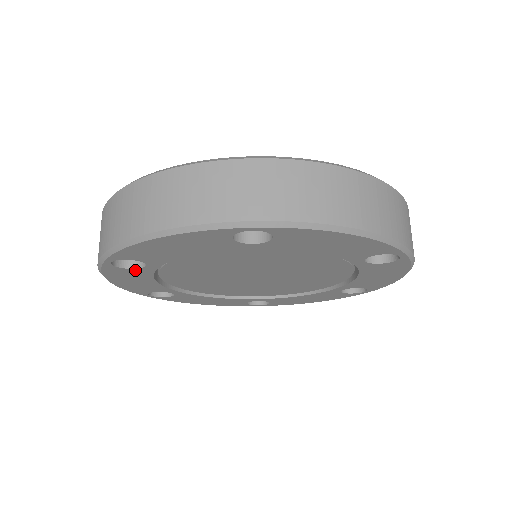
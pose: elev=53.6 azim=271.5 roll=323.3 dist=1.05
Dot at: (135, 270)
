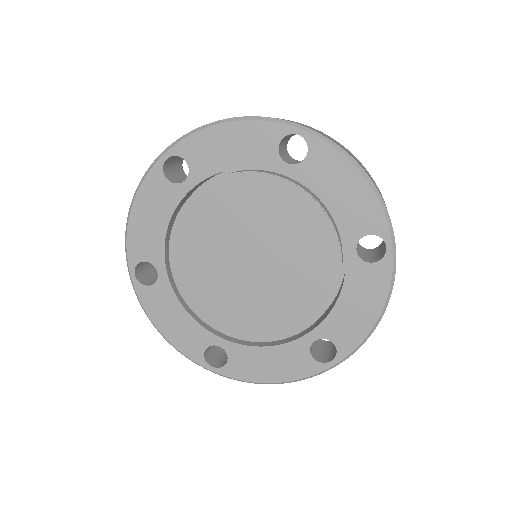
Dot at: (171, 187)
